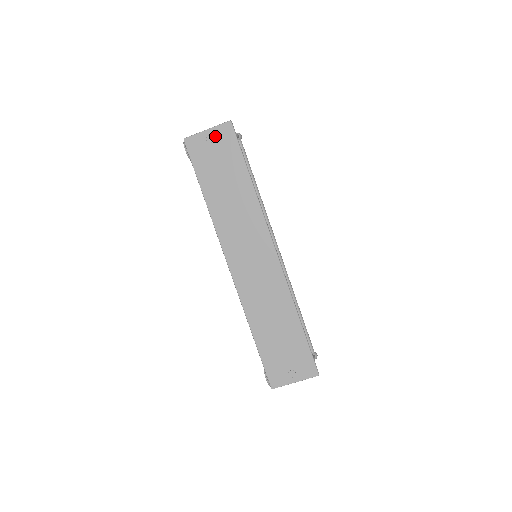
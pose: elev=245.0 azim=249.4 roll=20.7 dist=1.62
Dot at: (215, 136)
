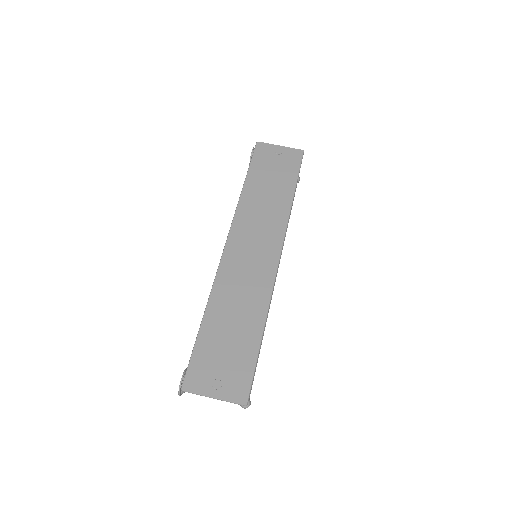
Dot at: (284, 152)
